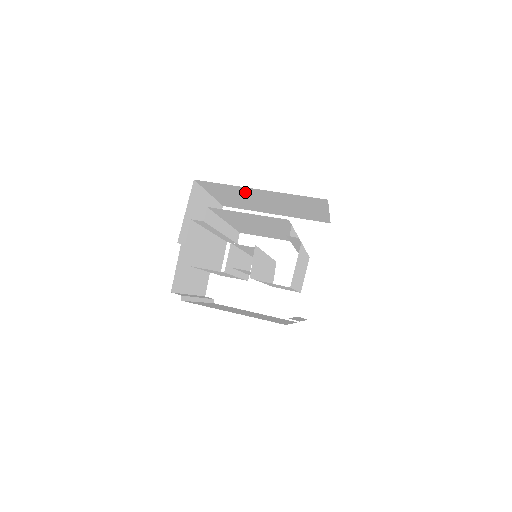
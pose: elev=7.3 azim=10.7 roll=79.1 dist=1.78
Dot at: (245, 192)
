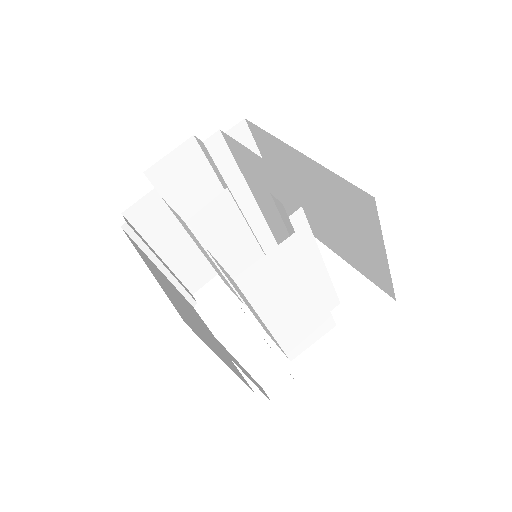
Dot at: (292, 165)
